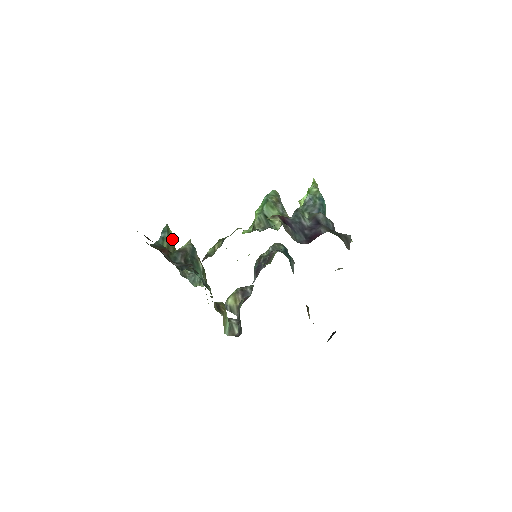
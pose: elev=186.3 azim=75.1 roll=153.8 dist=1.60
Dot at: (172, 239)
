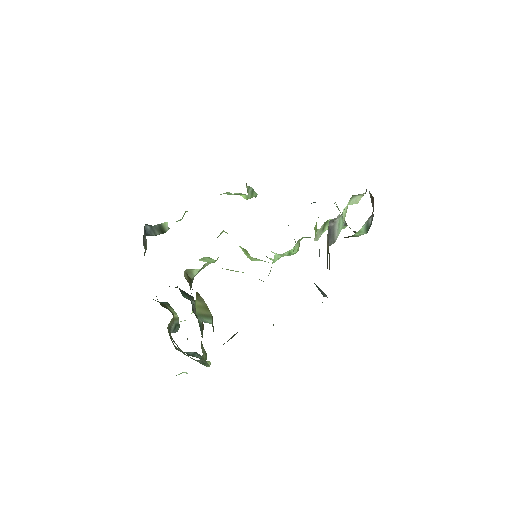
Dot at: (173, 312)
